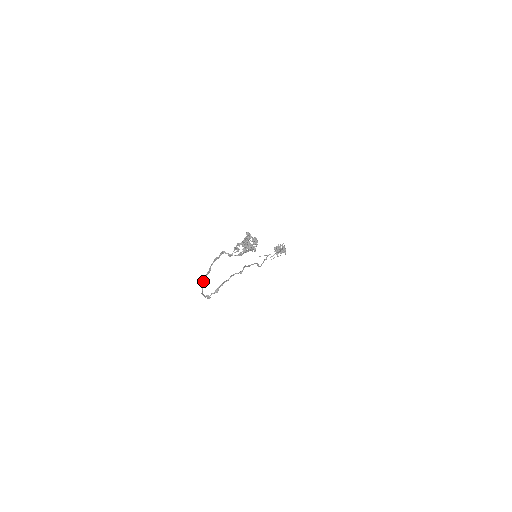
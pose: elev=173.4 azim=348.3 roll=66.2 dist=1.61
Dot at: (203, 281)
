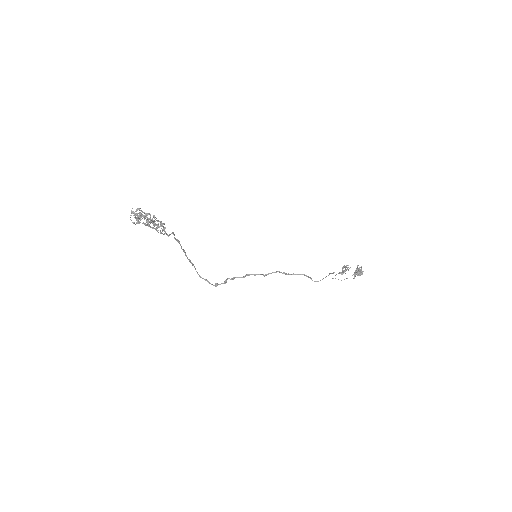
Dot at: (192, 263)
